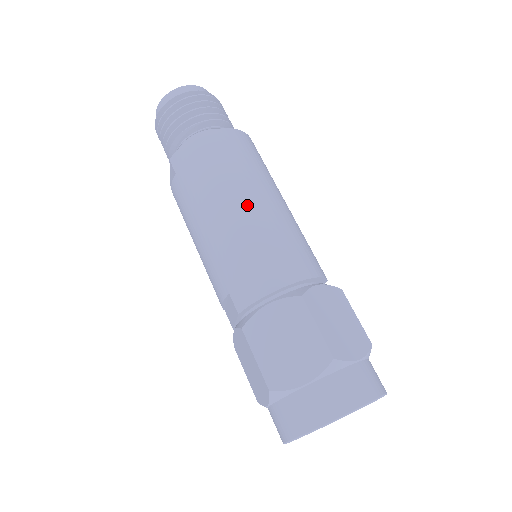
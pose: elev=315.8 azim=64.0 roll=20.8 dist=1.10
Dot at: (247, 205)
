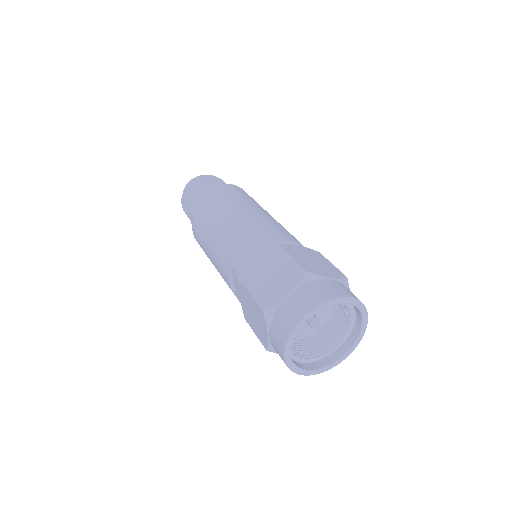
Dot at: (240, 213)
